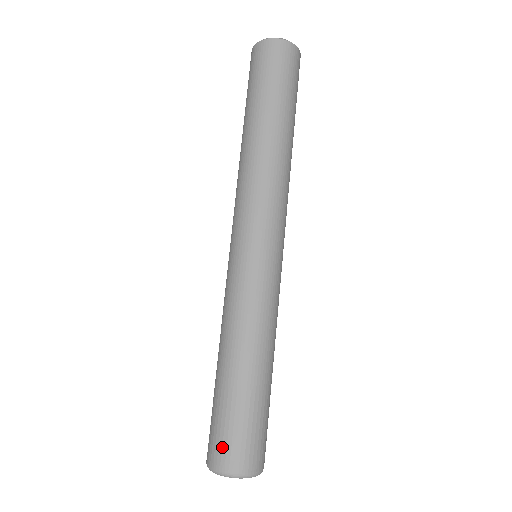
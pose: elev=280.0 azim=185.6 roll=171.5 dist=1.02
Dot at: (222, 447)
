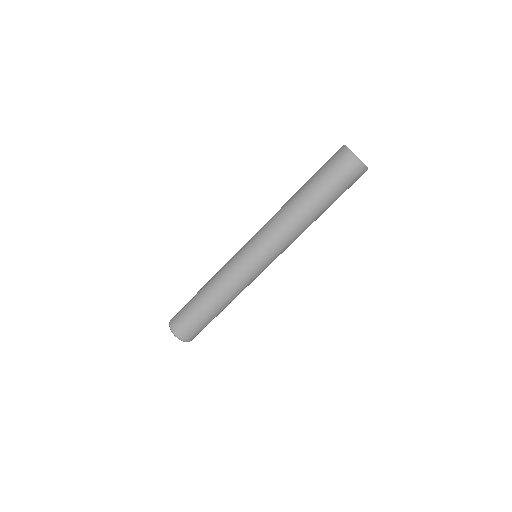
Dot at: (187, 332)
